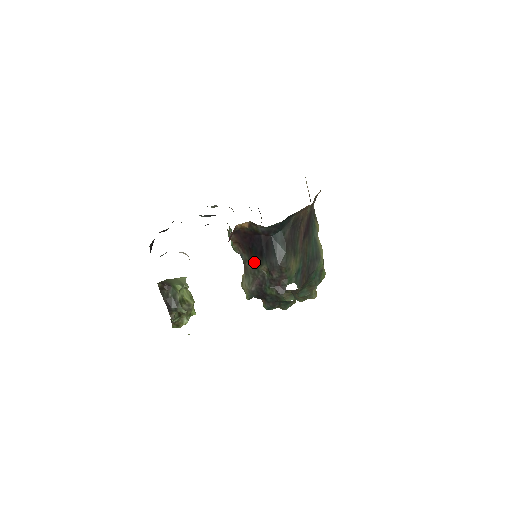
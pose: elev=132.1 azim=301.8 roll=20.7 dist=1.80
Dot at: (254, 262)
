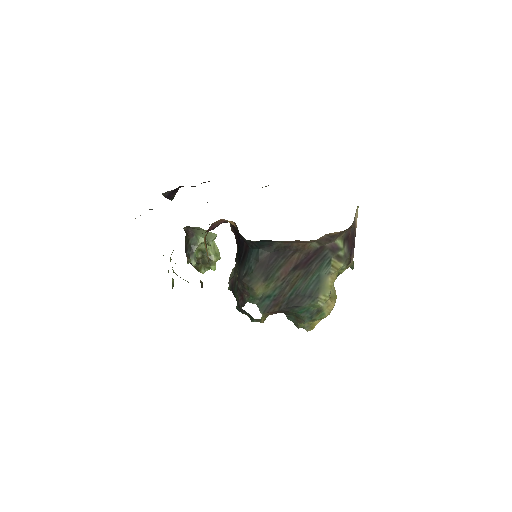
Dot at: (236, 261)
